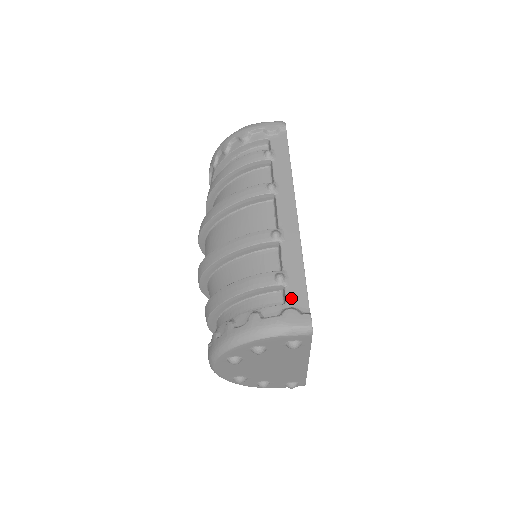
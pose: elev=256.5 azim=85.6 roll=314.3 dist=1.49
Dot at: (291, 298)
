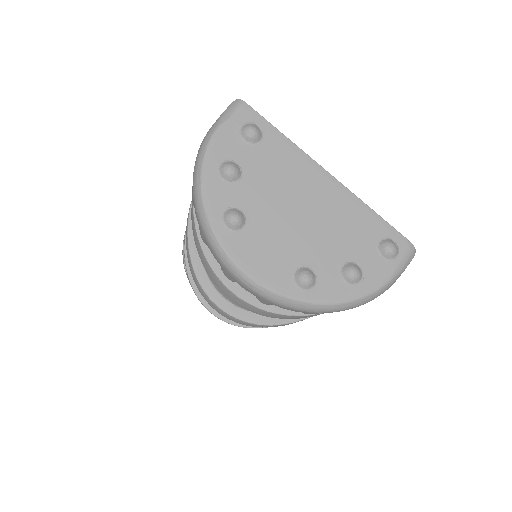
Dot at: occluded
